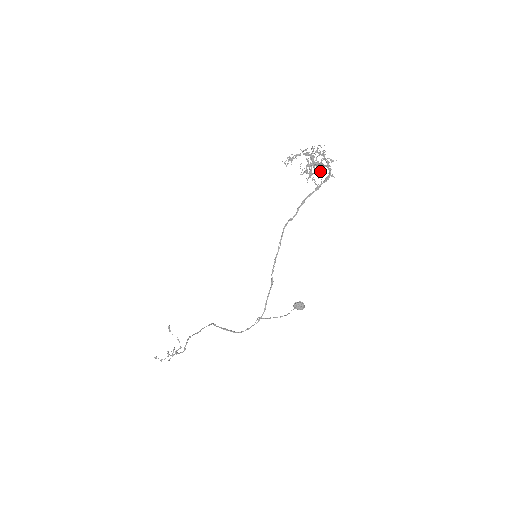
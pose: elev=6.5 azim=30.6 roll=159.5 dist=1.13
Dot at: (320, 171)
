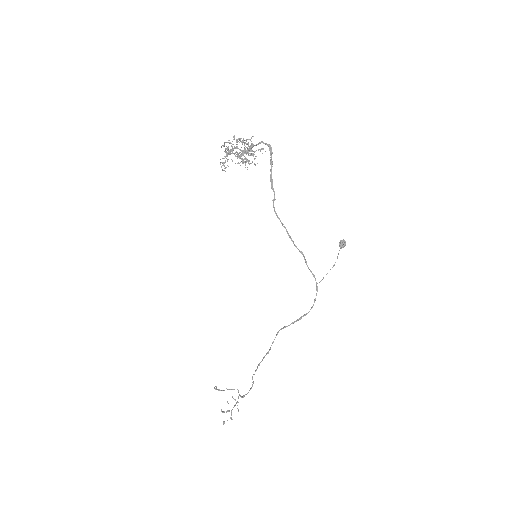
Dot at: (248, 154)
